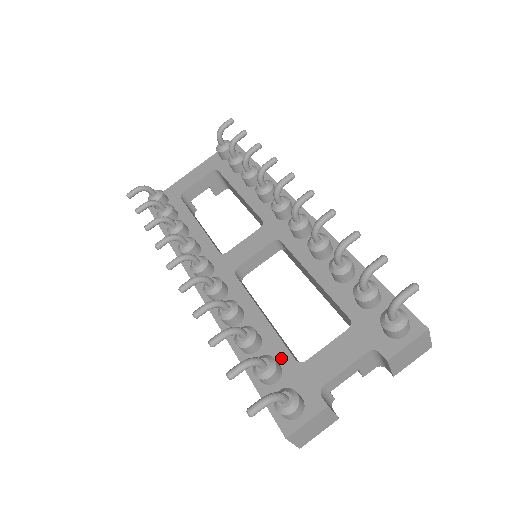
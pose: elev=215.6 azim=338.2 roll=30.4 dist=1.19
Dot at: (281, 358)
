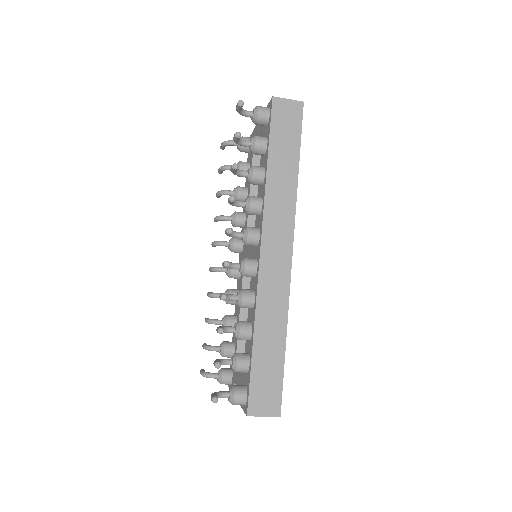
Dot at: (235, 348)
